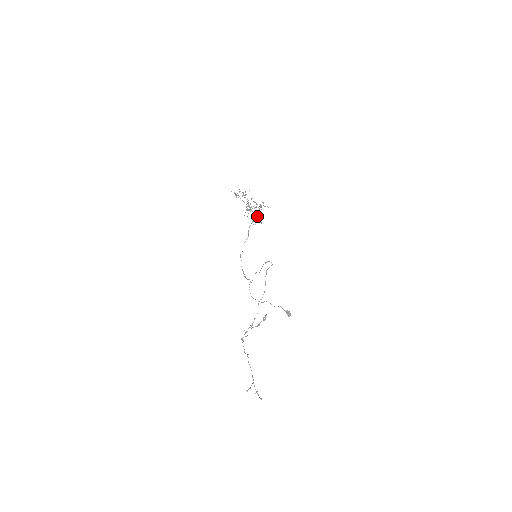
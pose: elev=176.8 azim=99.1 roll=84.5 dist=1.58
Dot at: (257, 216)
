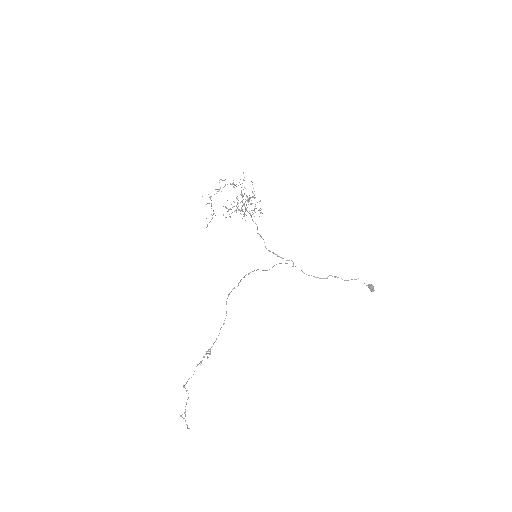
Dot at: occluded
